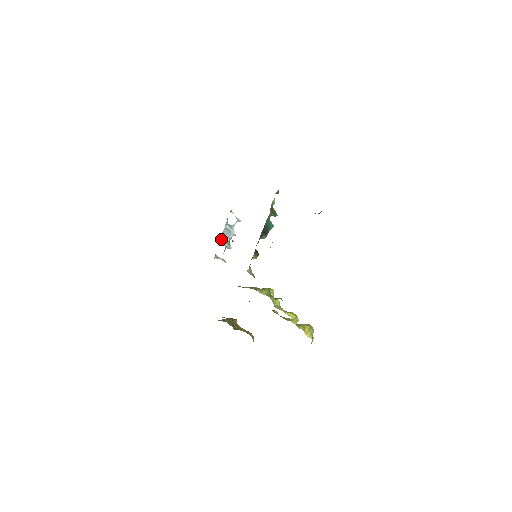
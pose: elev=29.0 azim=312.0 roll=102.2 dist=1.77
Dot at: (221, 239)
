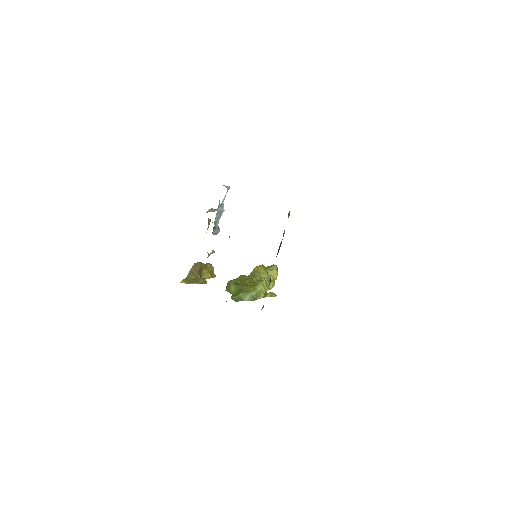
Dot at: occluded
